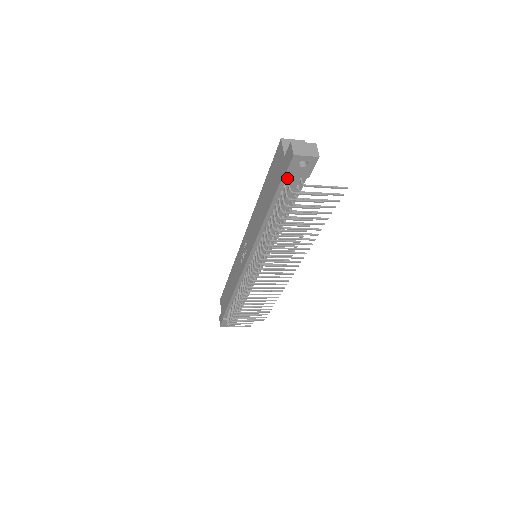
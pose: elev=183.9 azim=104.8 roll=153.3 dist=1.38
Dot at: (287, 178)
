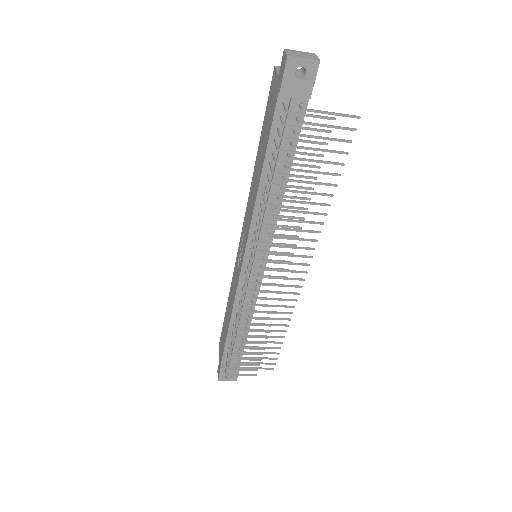
Dot at: (283, 102)
